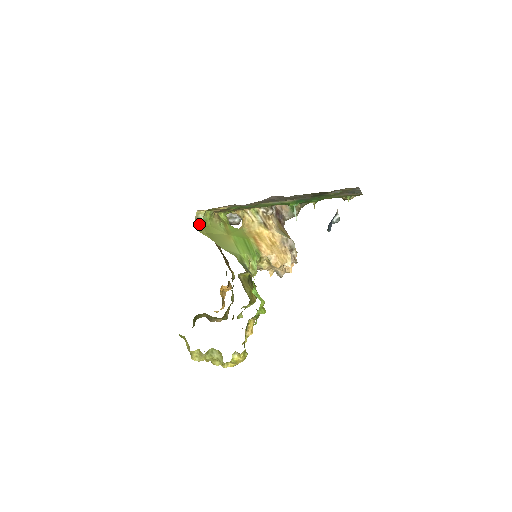
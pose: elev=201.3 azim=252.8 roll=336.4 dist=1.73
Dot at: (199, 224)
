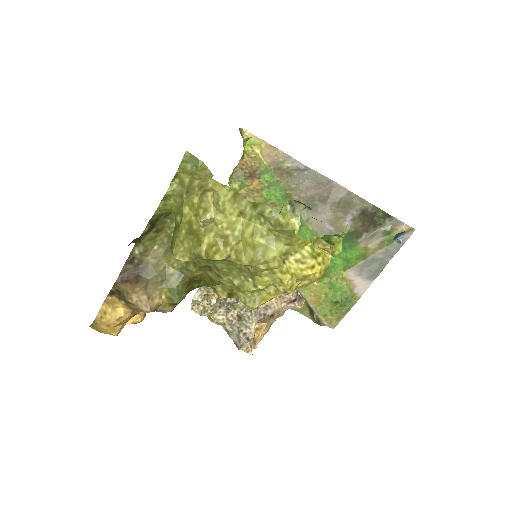
Dot at: (241, 135)
